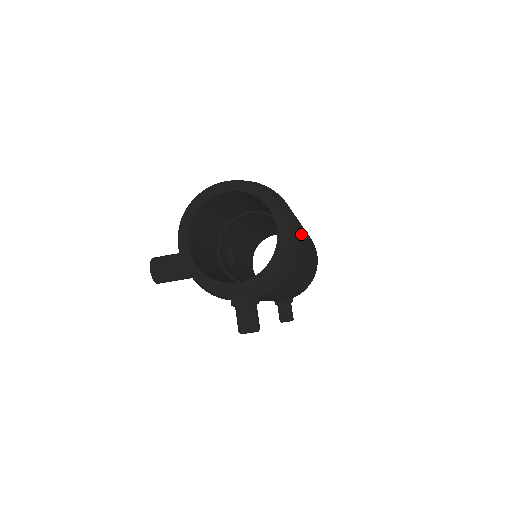
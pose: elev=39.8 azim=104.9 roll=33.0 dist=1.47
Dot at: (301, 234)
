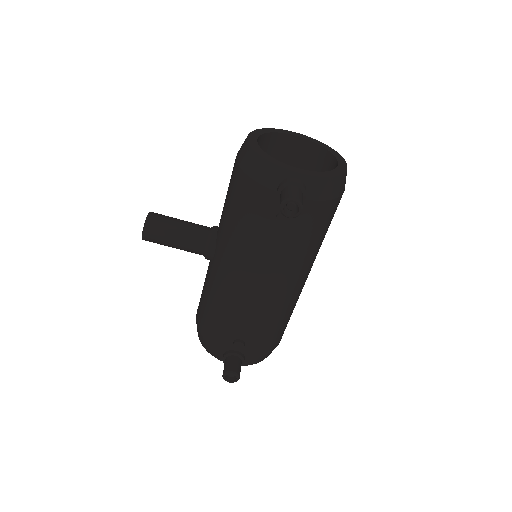
Dot at: occluded
